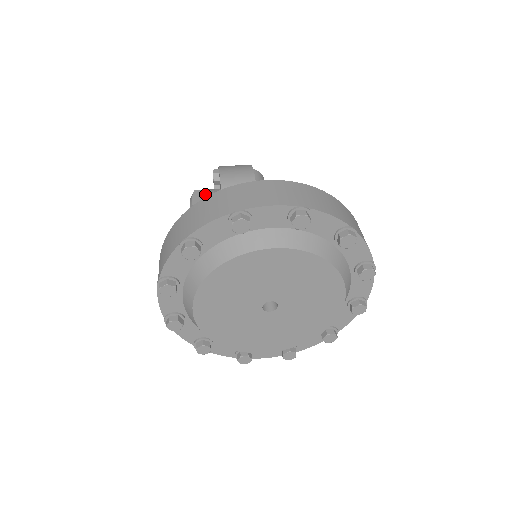
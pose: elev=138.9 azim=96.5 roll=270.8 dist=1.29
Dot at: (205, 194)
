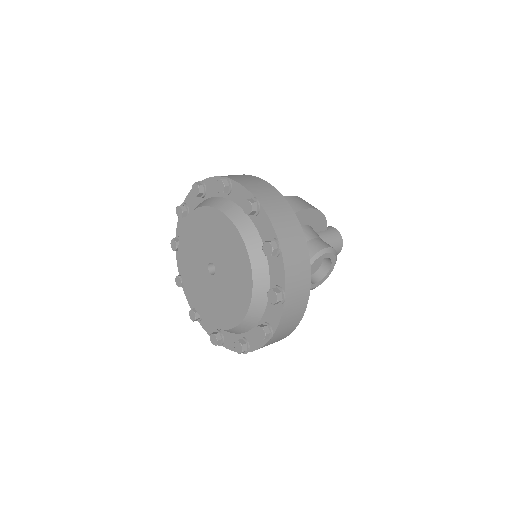
Dot at: occluded
